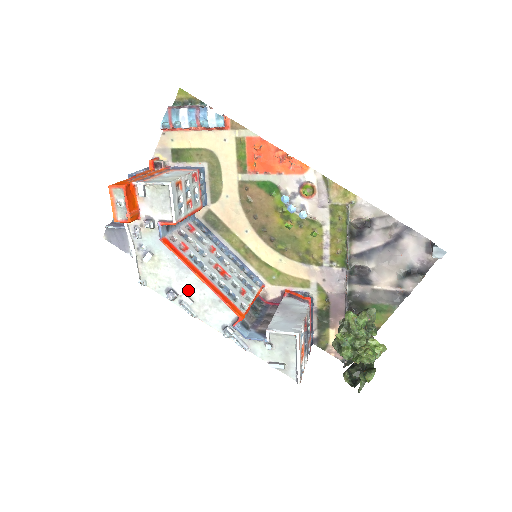
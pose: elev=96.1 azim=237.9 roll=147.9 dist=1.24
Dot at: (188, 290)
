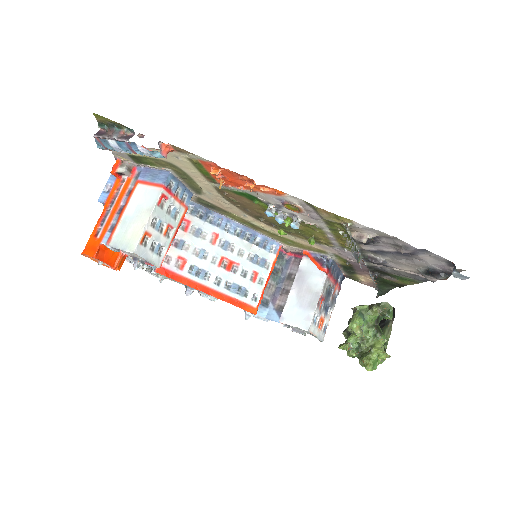
Dot at: occluded
